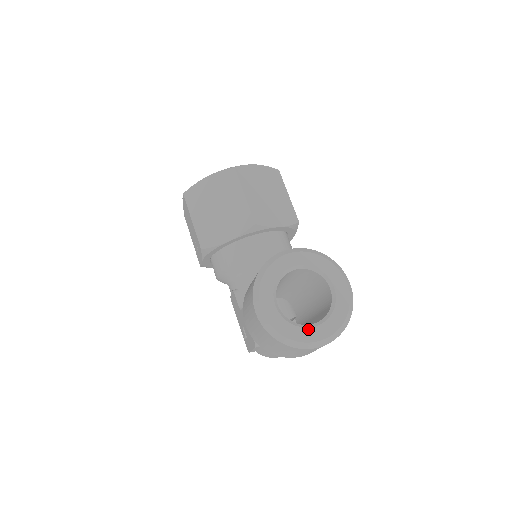
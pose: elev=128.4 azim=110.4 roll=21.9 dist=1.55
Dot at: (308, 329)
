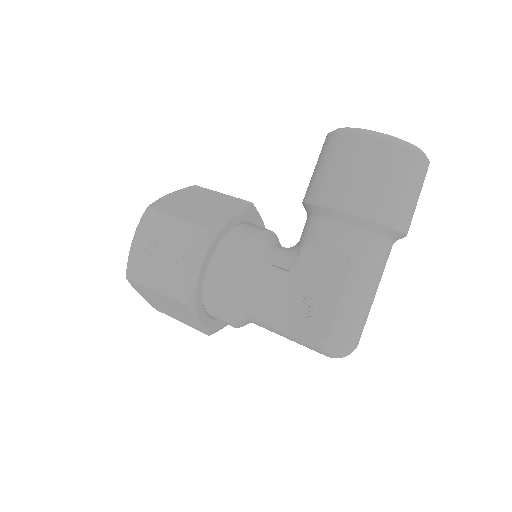
Dot at: occluded
